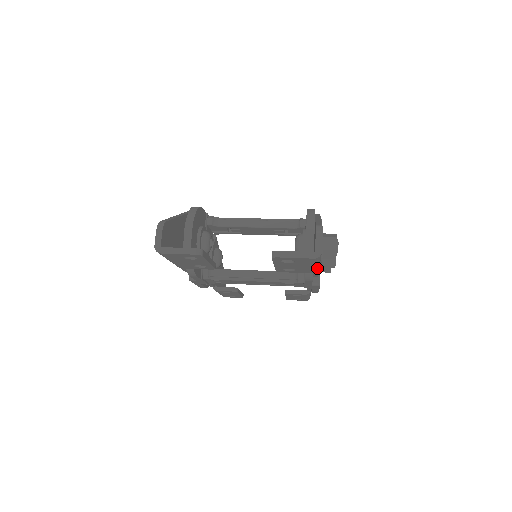
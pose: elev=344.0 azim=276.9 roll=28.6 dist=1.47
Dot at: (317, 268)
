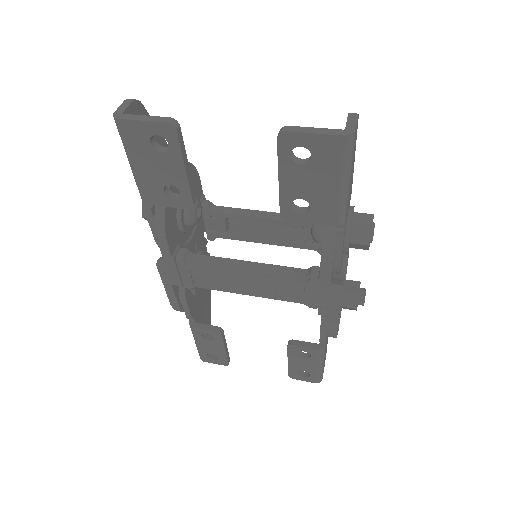
Dot at: (343, 205)
